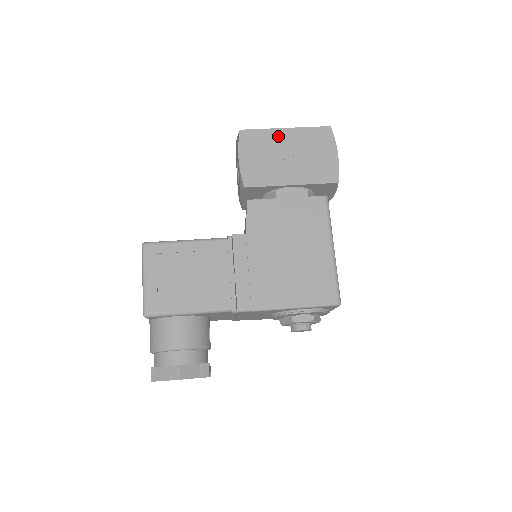
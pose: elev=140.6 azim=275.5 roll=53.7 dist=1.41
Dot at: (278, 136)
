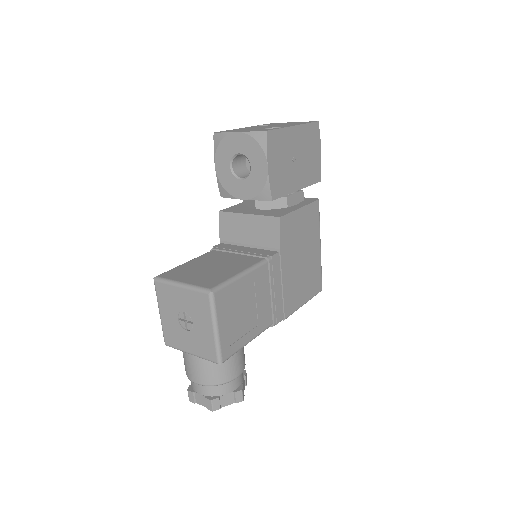
Dot at: (291, 136)
